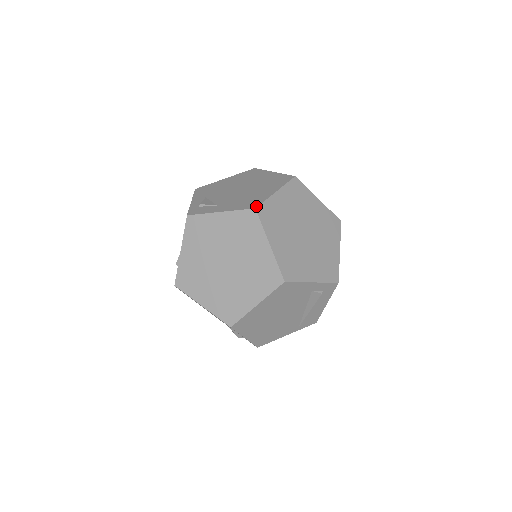
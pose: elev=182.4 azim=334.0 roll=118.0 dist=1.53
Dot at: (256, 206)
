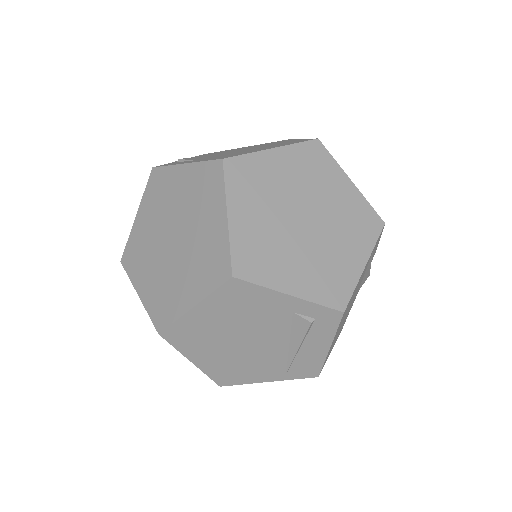
Dot at: (226, 157)
